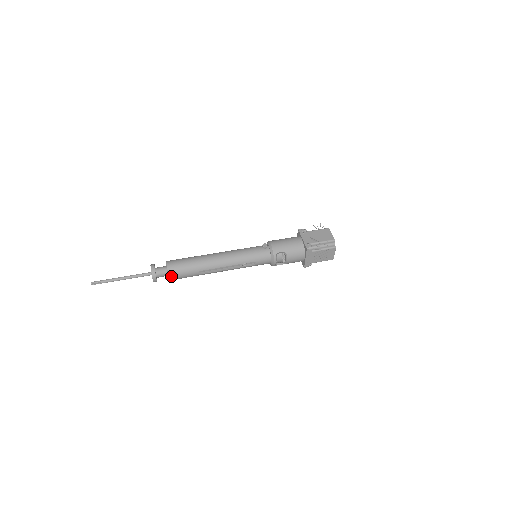
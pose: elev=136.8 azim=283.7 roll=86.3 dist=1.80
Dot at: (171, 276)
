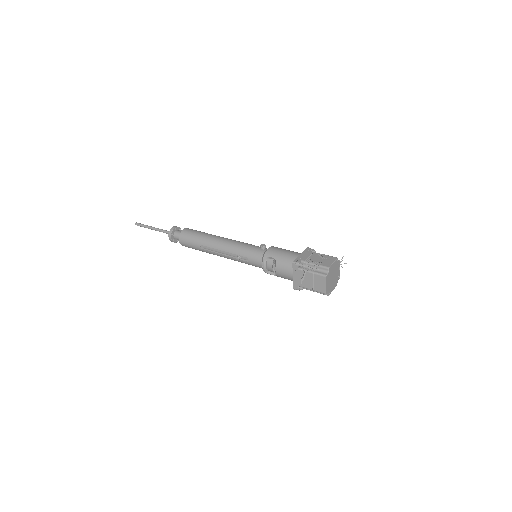
Dot at: (181, 240)
